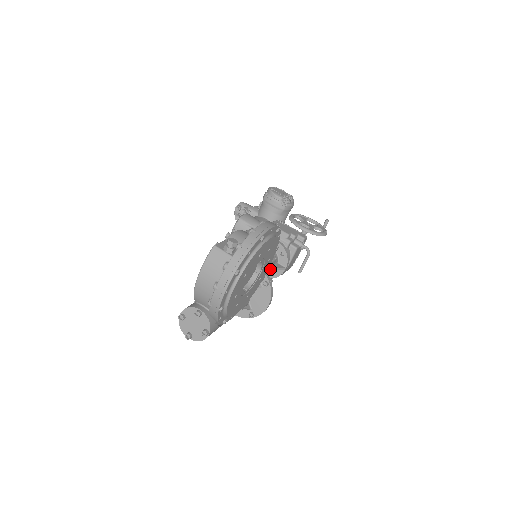
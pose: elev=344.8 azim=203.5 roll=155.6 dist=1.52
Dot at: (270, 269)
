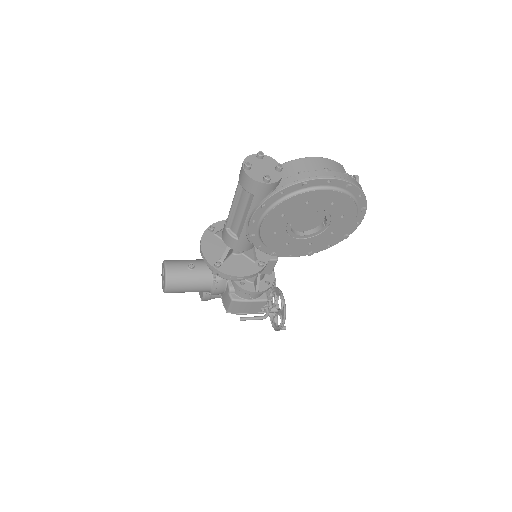
Dot at: occluded
